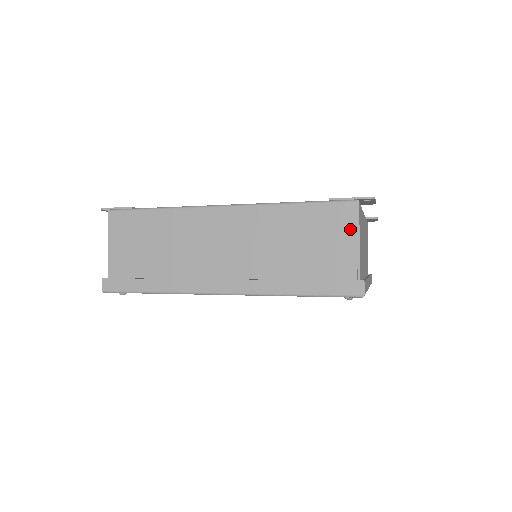
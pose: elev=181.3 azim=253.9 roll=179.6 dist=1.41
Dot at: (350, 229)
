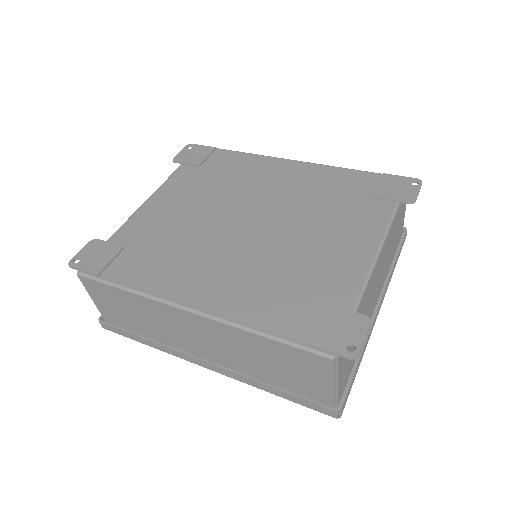
Dot at: (326, 375)
